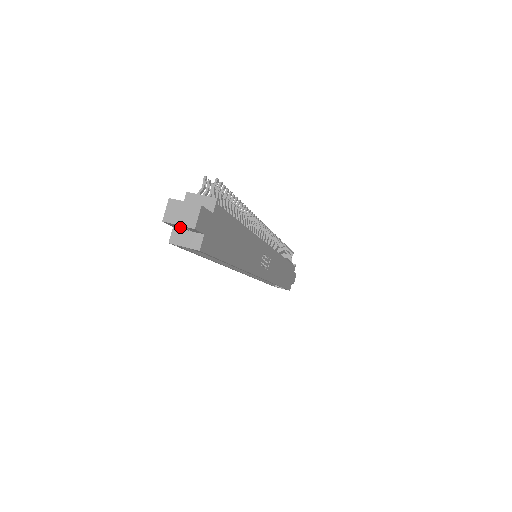
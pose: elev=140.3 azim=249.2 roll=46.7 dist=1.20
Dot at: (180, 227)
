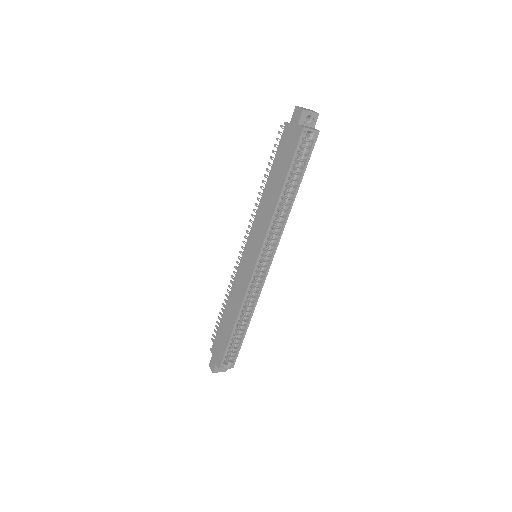
Dot at: (305, 120)
